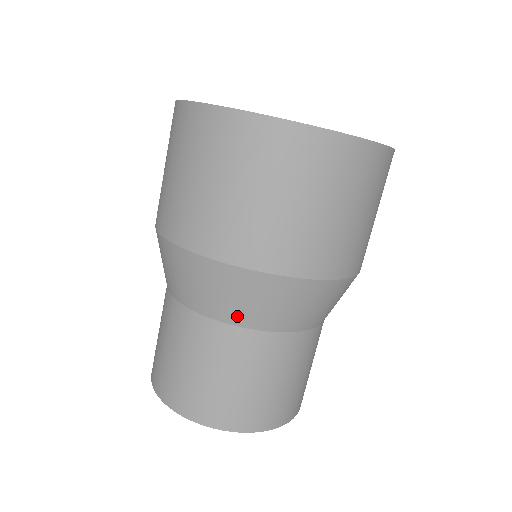
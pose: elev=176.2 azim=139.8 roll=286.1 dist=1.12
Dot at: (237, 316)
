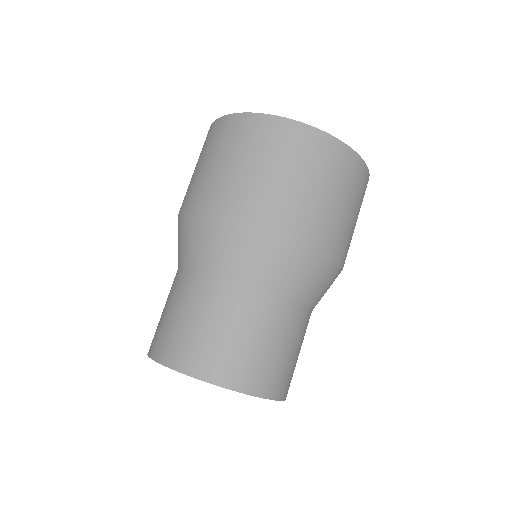
Dot at: (272, 281)
